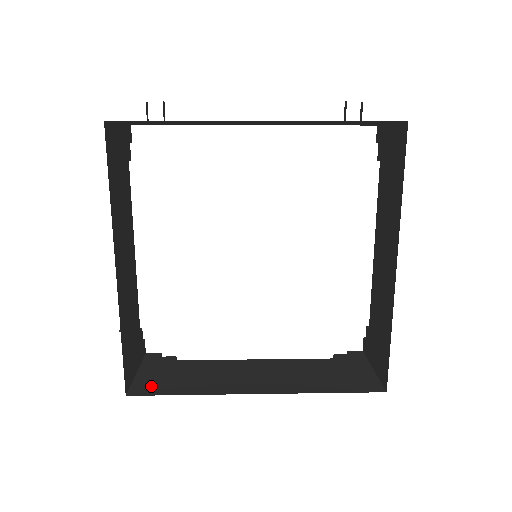
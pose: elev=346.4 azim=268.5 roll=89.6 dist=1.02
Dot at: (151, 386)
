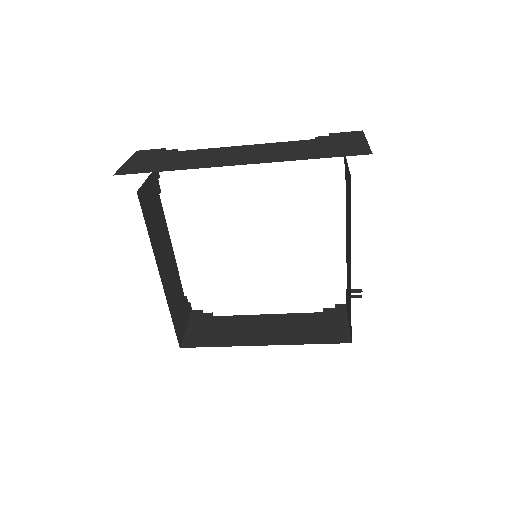
Dot at: (195, 340)
